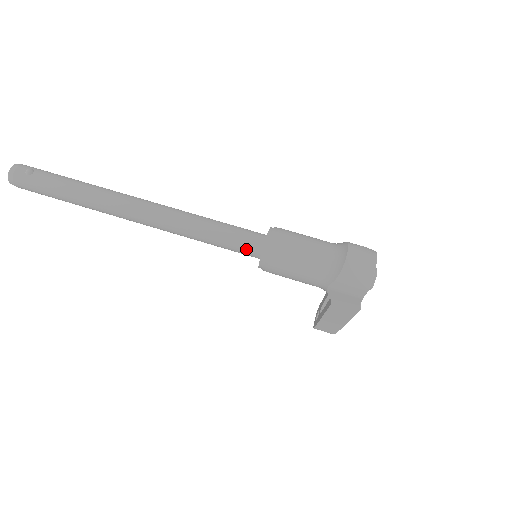
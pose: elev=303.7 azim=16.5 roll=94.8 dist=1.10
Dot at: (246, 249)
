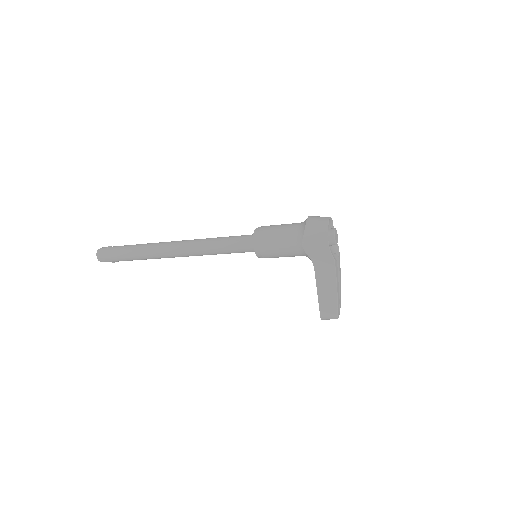
Dot at: (244, 243)
